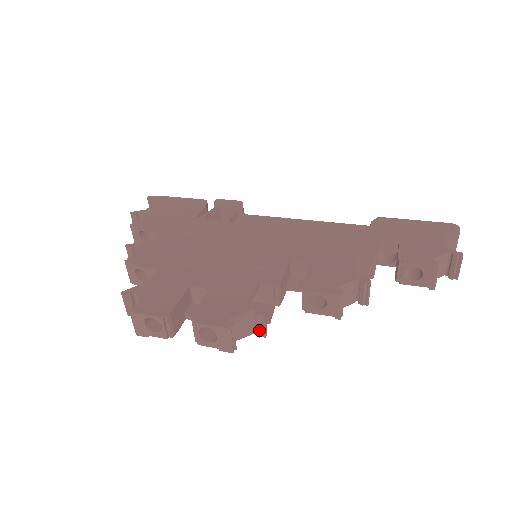
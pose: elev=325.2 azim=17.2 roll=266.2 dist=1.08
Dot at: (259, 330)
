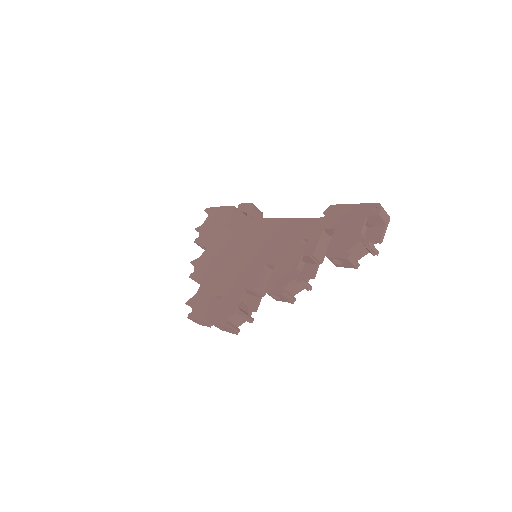
Dot at: occluded
